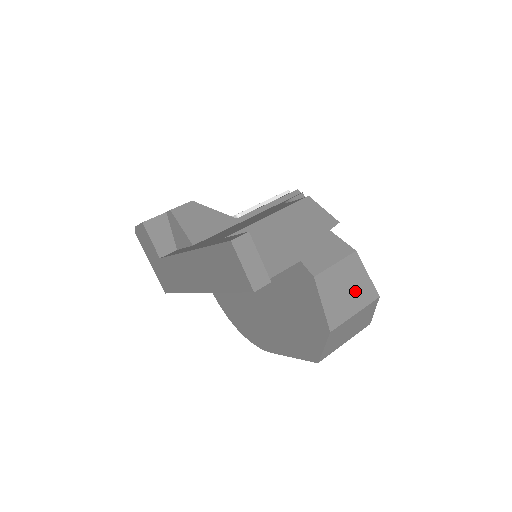
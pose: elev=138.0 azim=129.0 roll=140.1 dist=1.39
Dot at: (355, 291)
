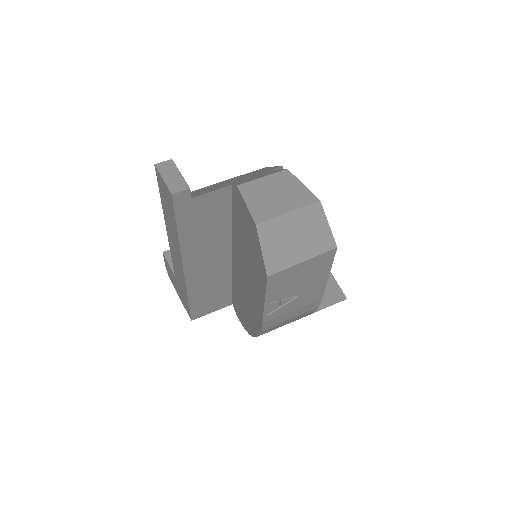
Dot at: (287, 196)
